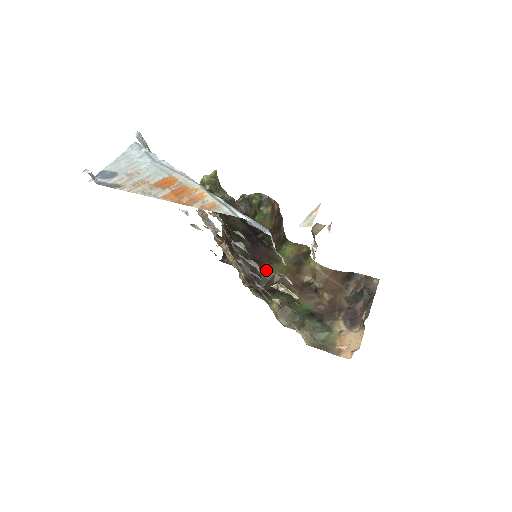
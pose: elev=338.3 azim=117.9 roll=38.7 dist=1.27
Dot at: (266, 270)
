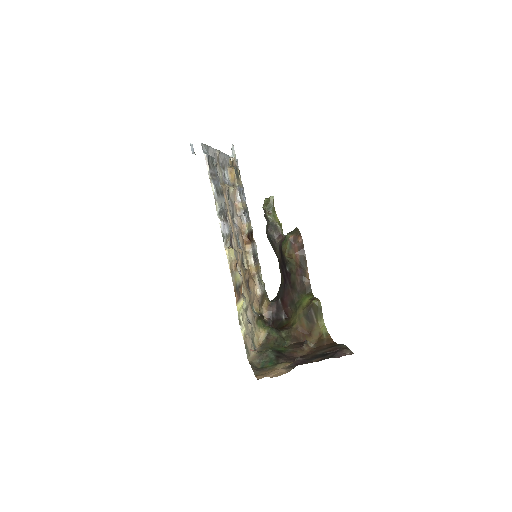
Dot at: (288, 317)
